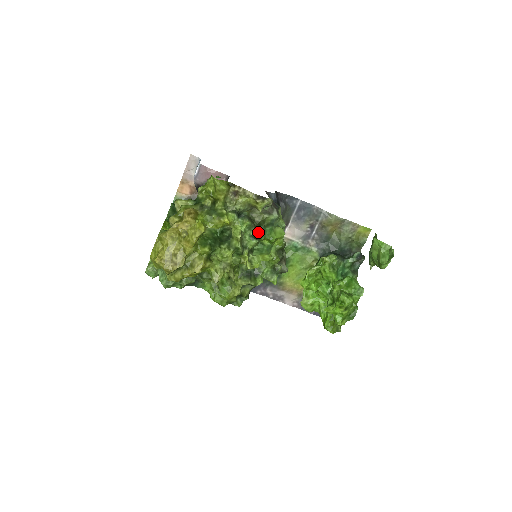
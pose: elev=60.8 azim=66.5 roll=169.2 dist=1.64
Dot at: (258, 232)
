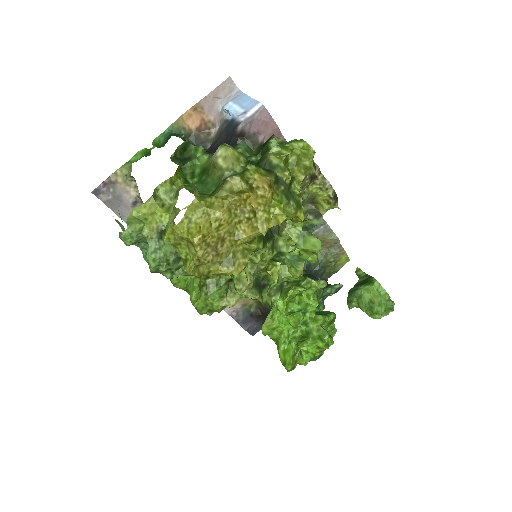
Dot at: occluded
